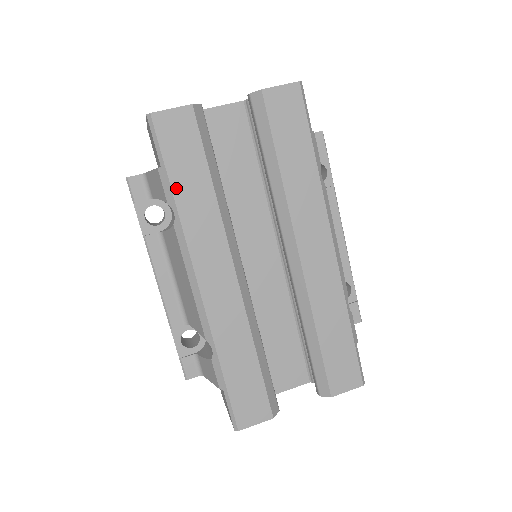
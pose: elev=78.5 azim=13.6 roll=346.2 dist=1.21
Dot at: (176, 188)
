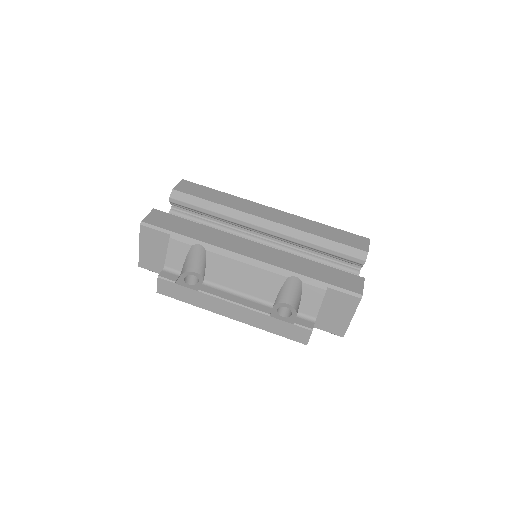
Dot at: (188, 235)
